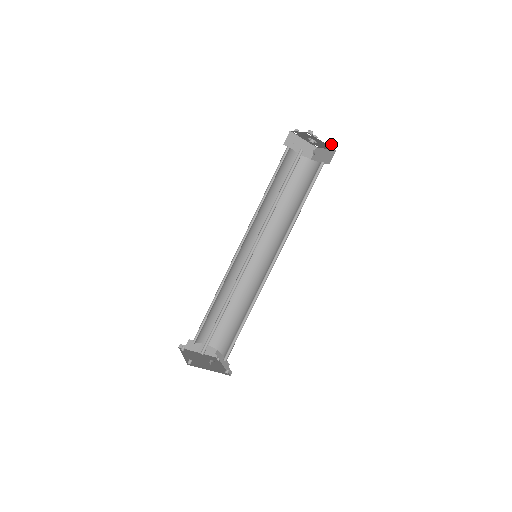
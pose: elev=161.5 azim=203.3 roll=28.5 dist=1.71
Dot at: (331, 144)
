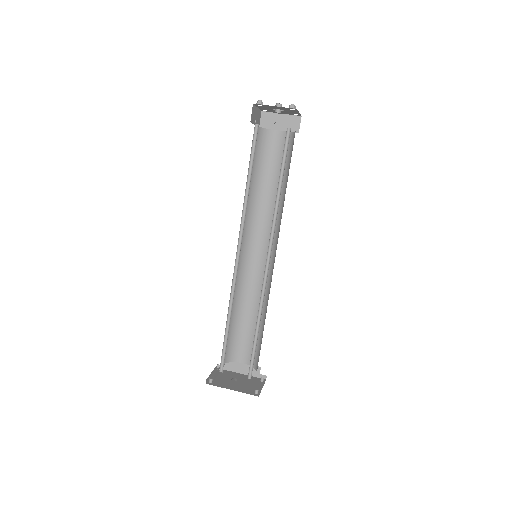
Dot at: (290, 105)
